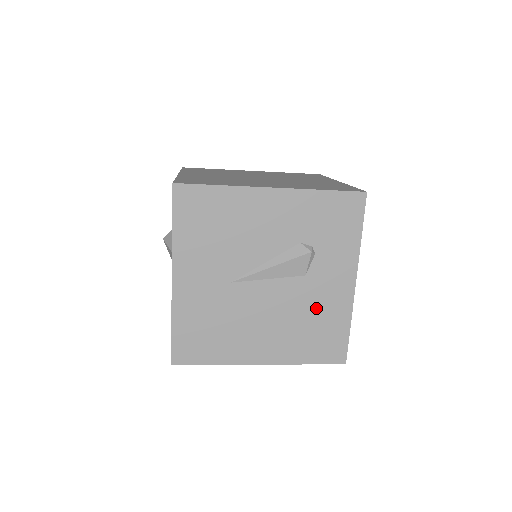
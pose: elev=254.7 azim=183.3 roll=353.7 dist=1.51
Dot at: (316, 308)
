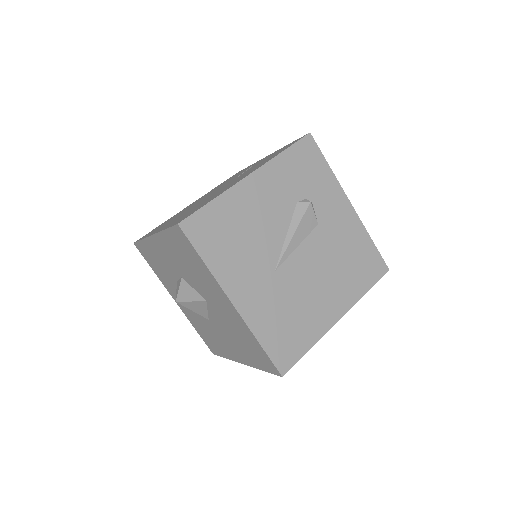
Dot at: (342, 244)
